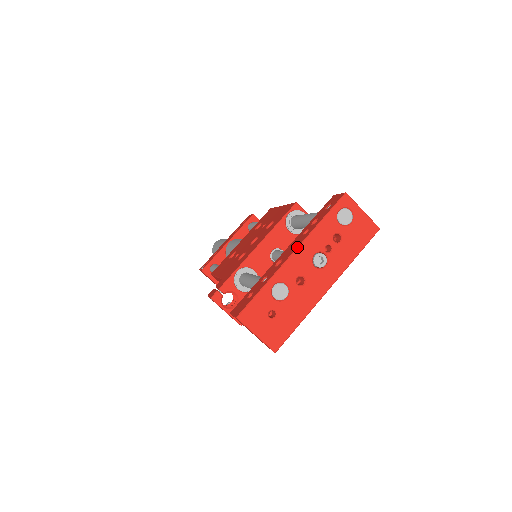
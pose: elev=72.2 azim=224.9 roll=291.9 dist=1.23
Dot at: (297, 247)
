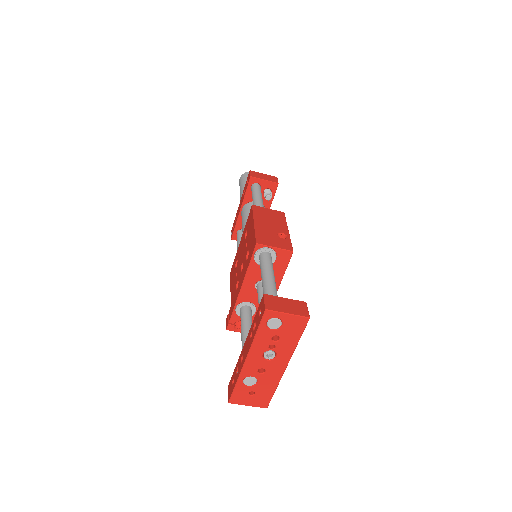
Dot at: (247, 356)
